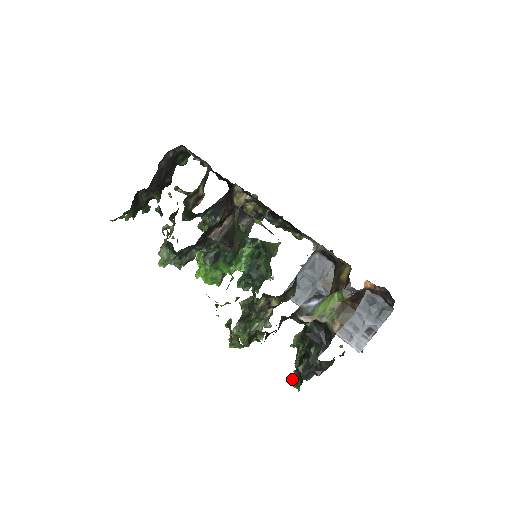
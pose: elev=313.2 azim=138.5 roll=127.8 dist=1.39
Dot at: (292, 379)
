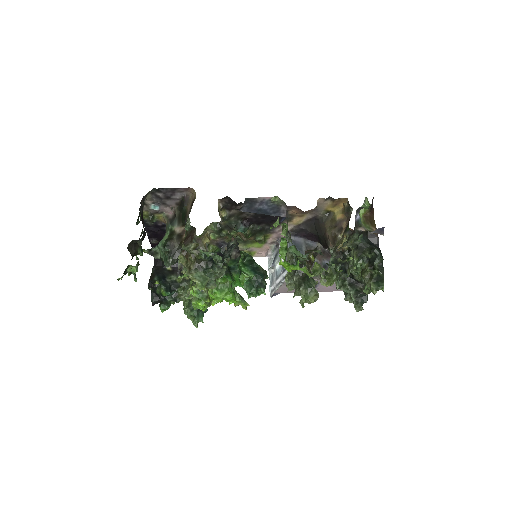
Dot at: (373, 287)
